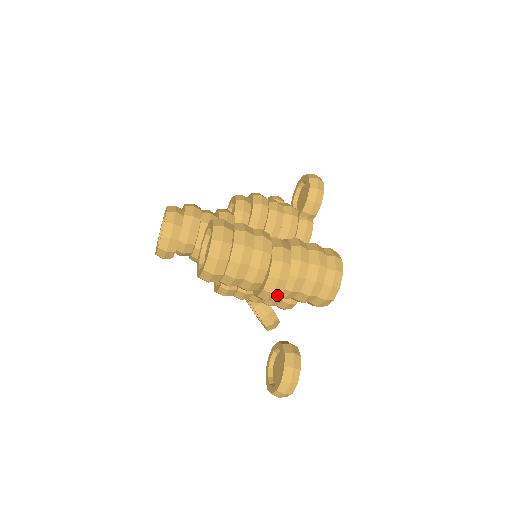
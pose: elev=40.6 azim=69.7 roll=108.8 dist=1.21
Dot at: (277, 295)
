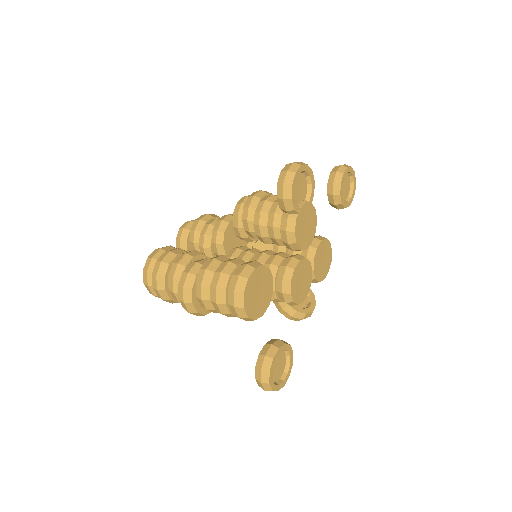
Dot at: (196, 313)
